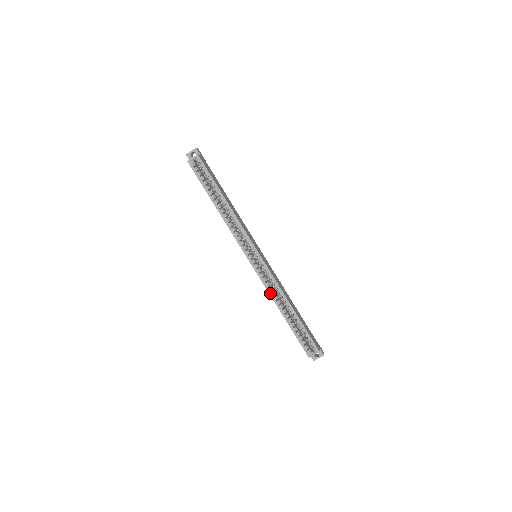
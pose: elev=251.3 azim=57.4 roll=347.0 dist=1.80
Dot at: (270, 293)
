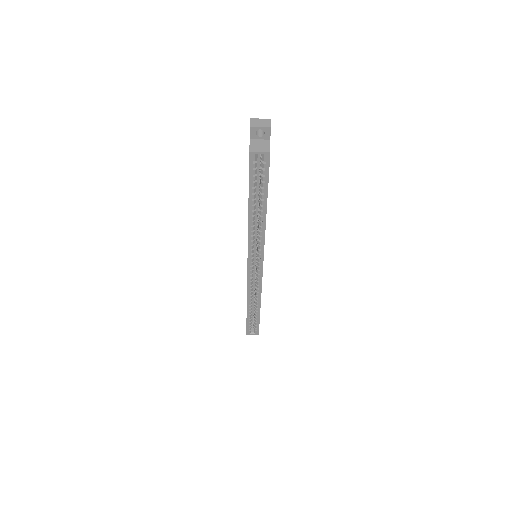
Dot at: (248, 293)
